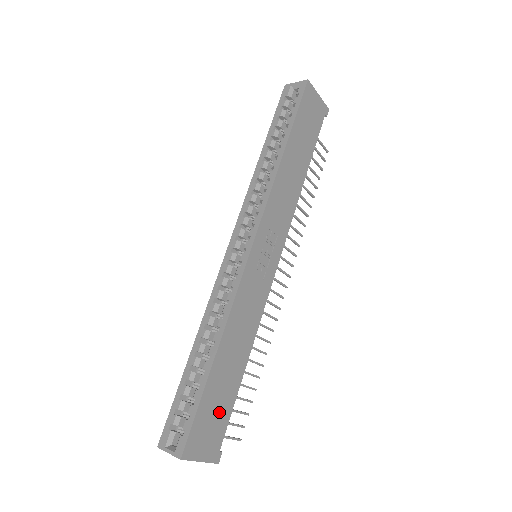
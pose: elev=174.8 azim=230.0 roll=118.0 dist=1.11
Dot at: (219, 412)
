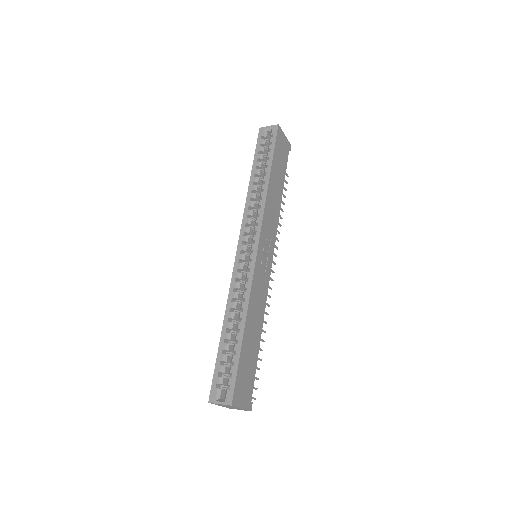
Dot at: (249, 371)
